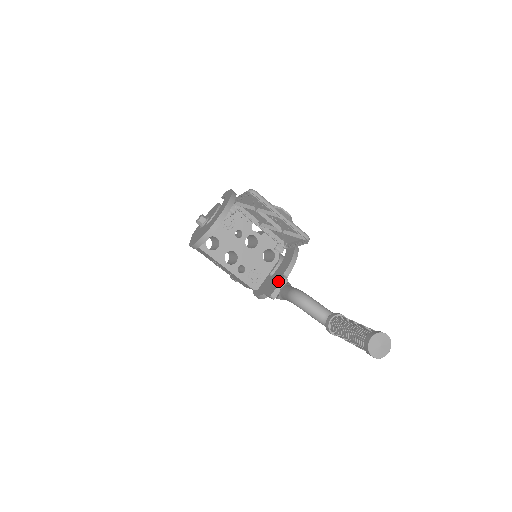
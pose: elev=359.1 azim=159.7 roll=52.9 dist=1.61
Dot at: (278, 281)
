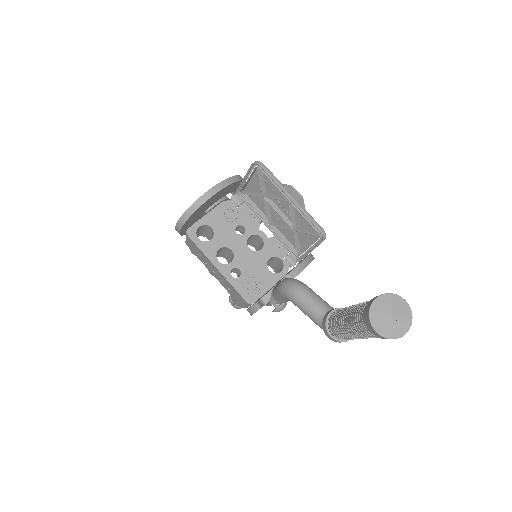
Dot at: occluded
